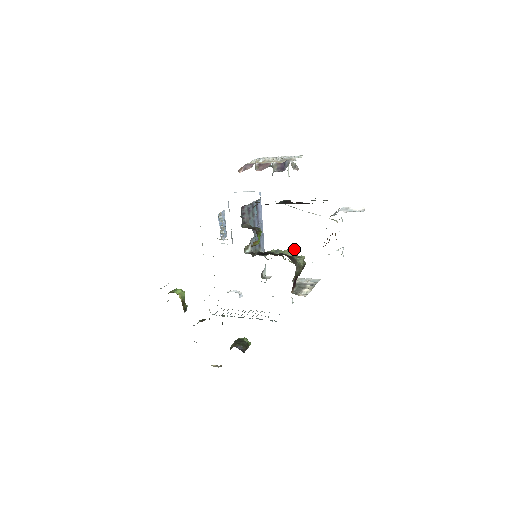
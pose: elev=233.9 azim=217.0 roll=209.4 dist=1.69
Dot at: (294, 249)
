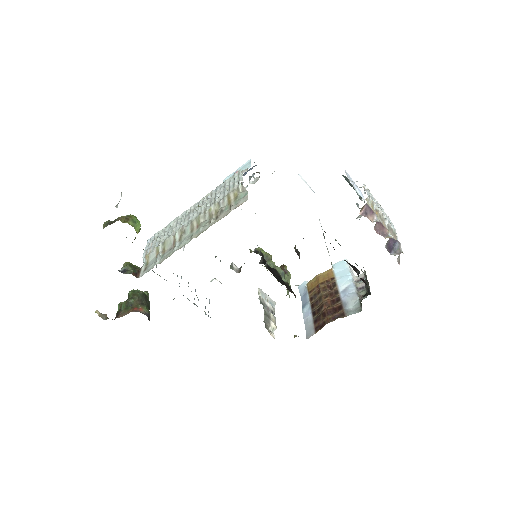
Dot at: (290, 274)
